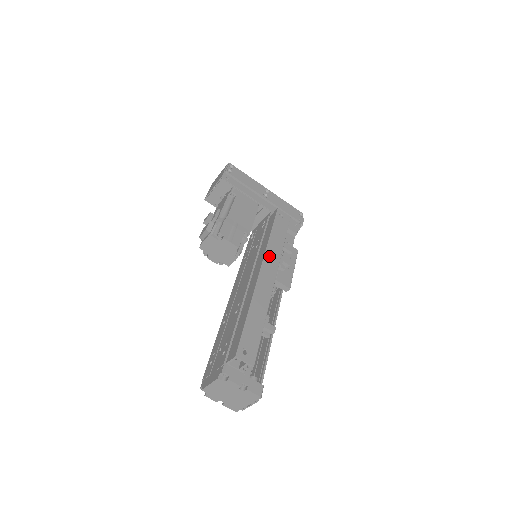
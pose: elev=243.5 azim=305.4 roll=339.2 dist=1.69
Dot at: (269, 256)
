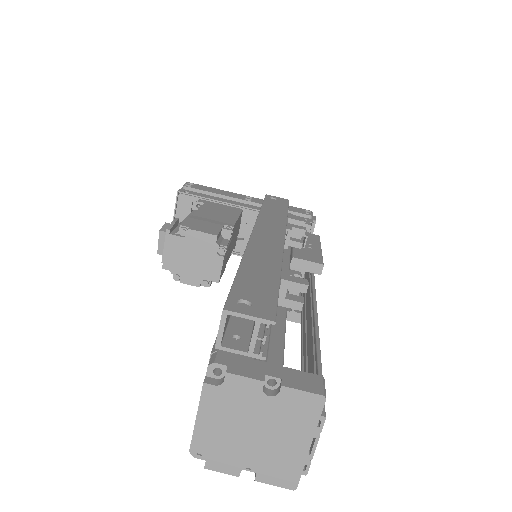
Dot at: (265, 221)
